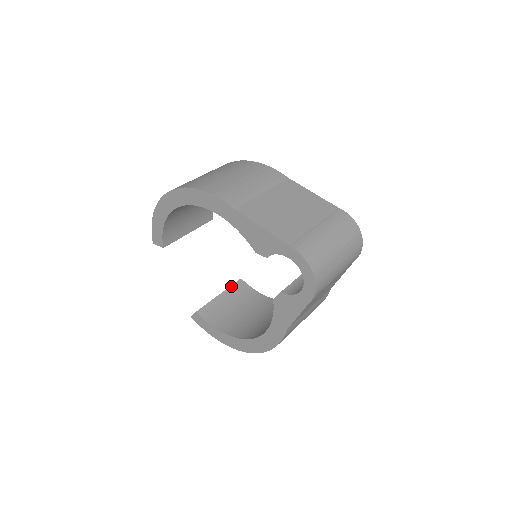
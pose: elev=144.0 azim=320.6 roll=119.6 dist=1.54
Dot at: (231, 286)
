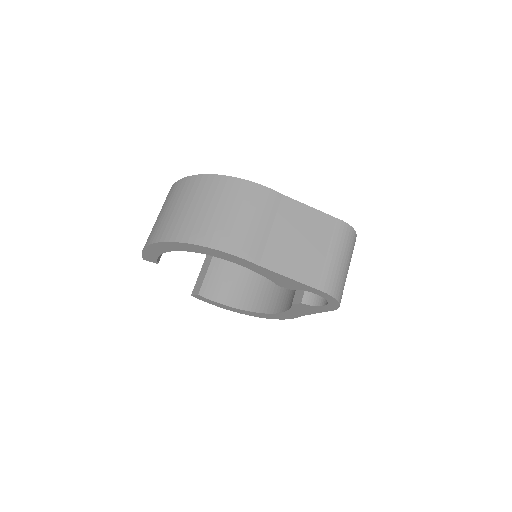
Dot at: occluded
